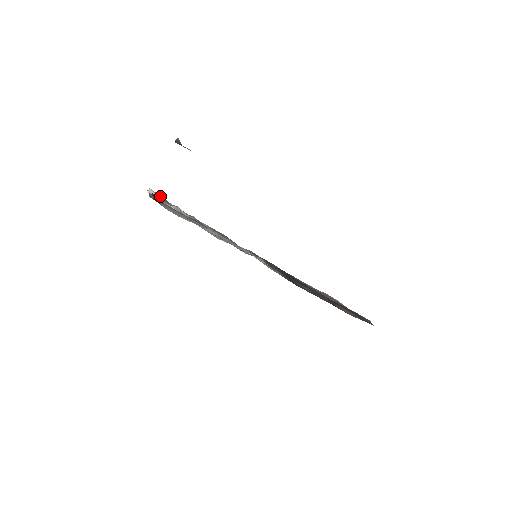
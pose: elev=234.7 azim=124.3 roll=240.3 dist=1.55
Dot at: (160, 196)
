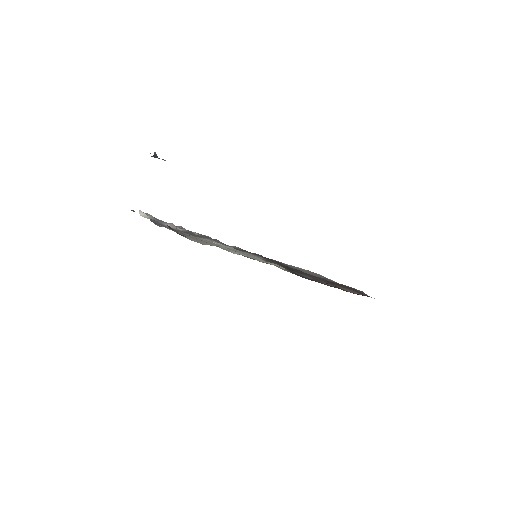
Dot at: (150, 216)
